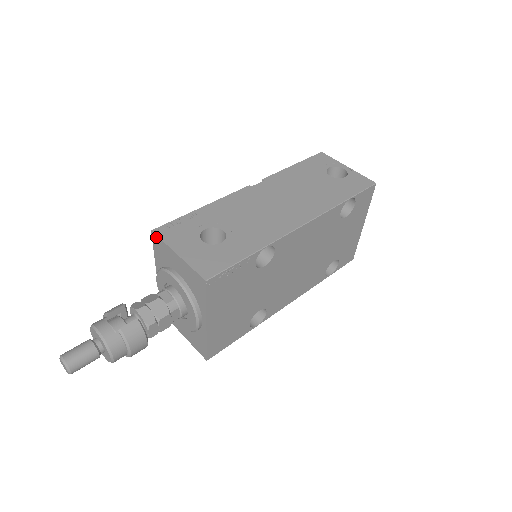
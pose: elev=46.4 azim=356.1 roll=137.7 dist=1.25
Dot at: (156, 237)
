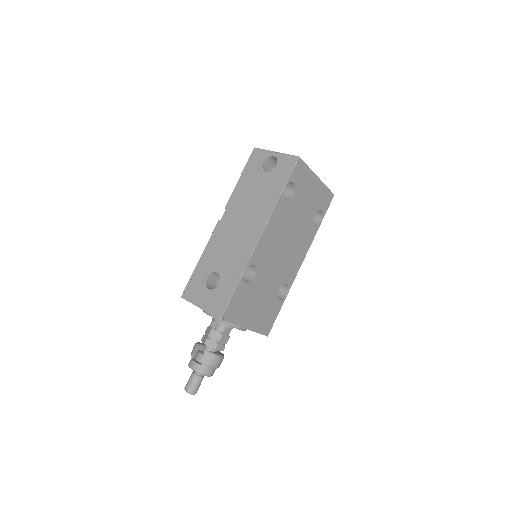
Dot at: occluded
